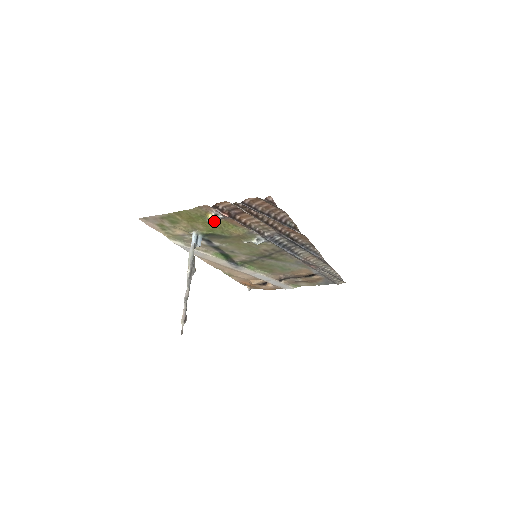
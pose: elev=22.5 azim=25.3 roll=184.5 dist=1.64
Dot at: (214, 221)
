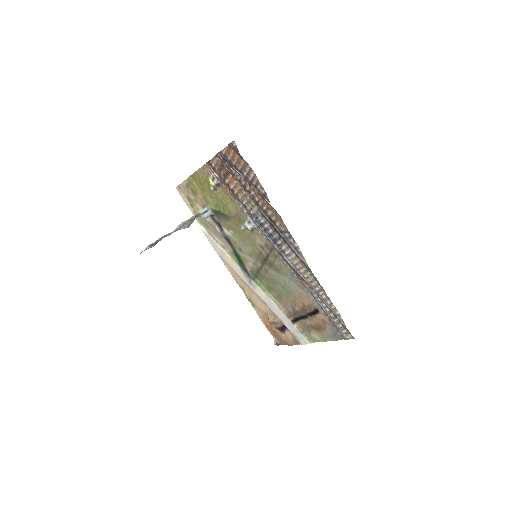
Dot at: (215, 189)
